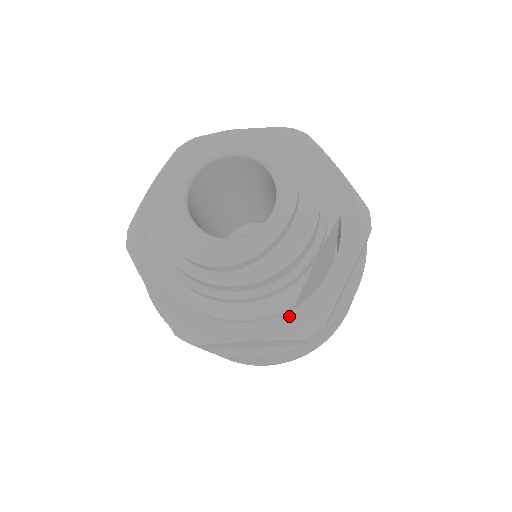
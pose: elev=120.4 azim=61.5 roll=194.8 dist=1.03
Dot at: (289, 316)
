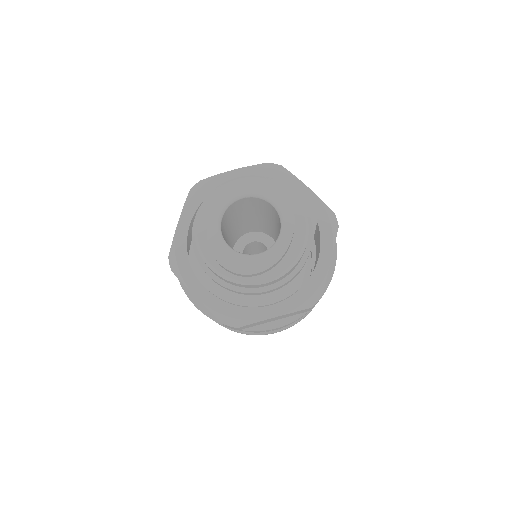
Dot at: (298, 295)
